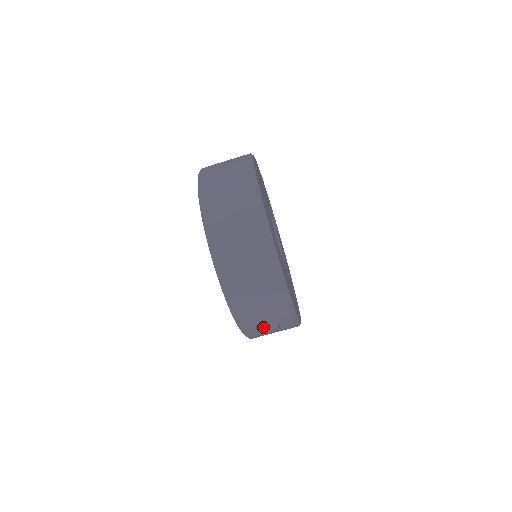
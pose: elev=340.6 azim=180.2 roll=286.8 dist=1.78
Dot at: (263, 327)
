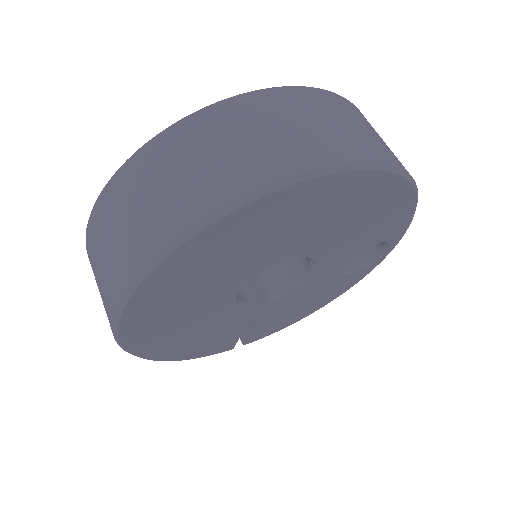
Dot at: occluded
